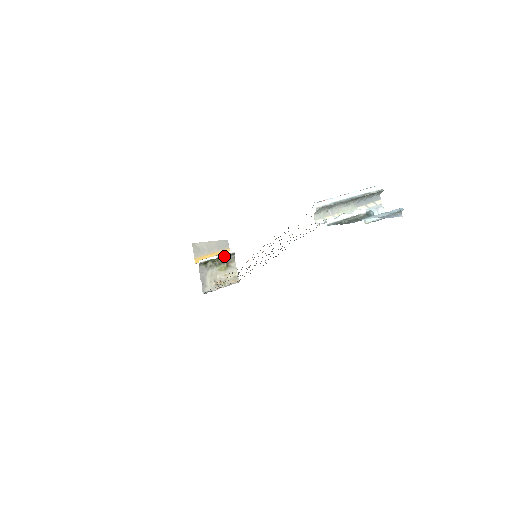
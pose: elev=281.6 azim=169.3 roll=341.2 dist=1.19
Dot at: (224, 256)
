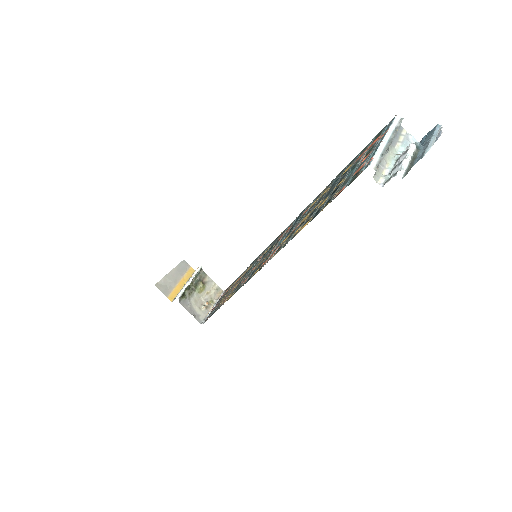
Dot at: (195, 277)
